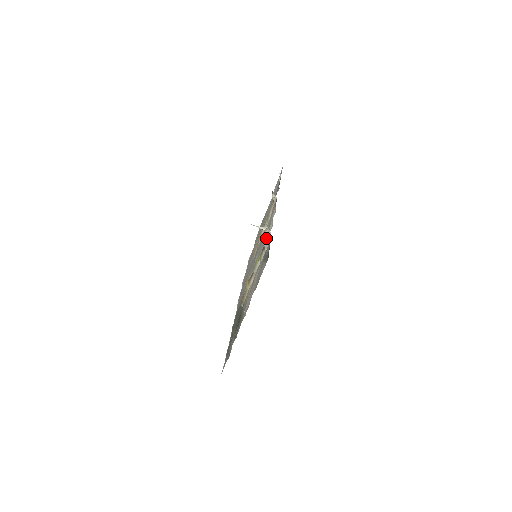
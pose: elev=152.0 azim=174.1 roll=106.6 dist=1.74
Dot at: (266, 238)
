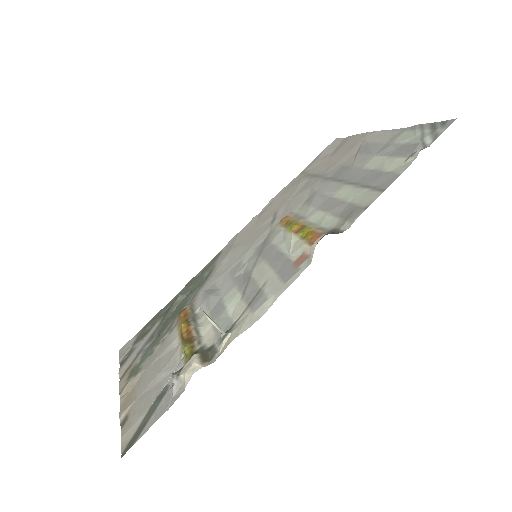
Dot at: (179, 382)
